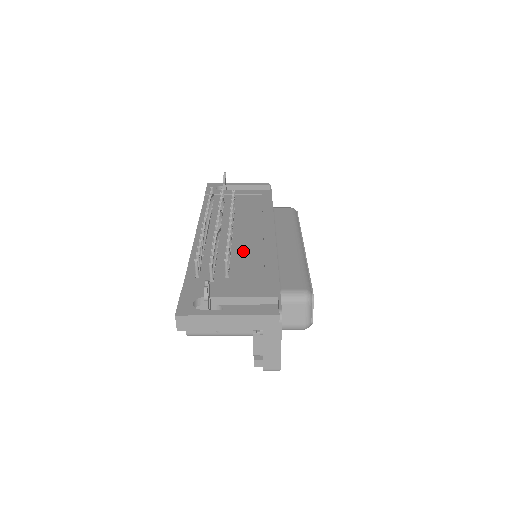
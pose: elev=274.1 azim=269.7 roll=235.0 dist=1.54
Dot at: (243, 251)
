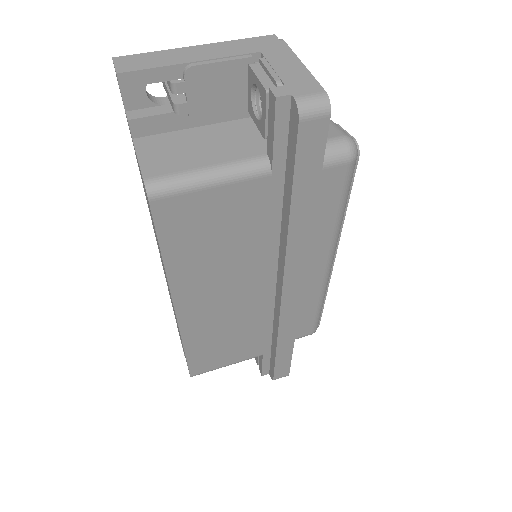
Dot at: occluded
